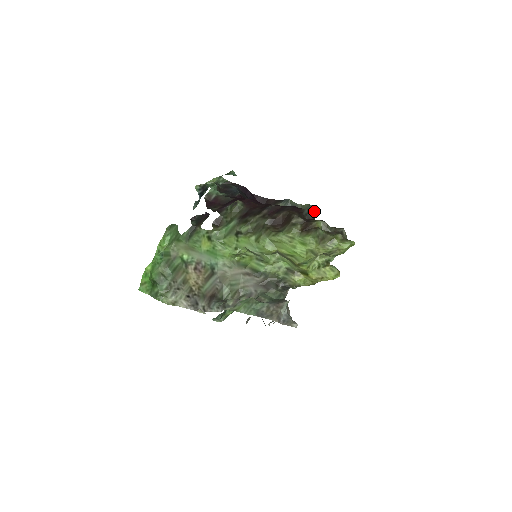
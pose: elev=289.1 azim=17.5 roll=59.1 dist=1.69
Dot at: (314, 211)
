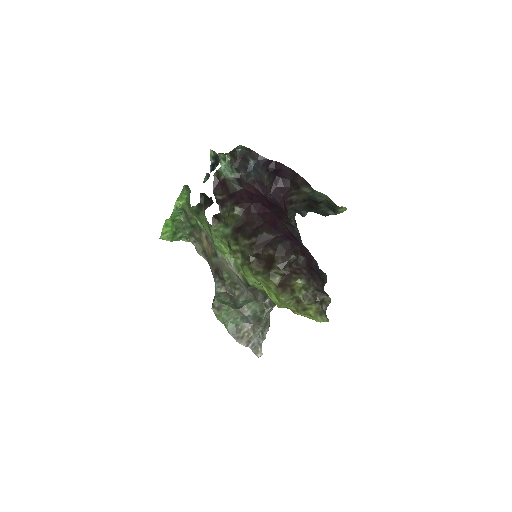
Dot at: (342, 210)
